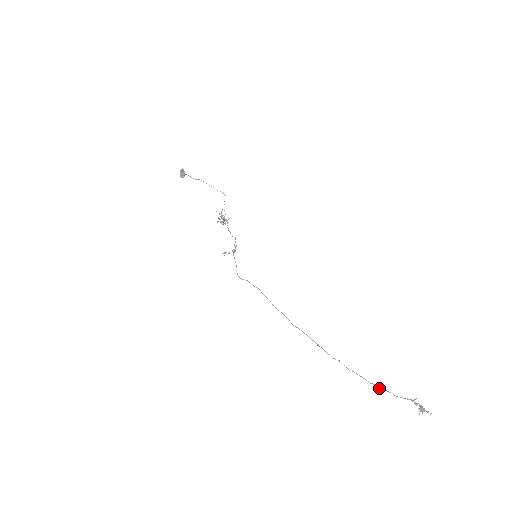
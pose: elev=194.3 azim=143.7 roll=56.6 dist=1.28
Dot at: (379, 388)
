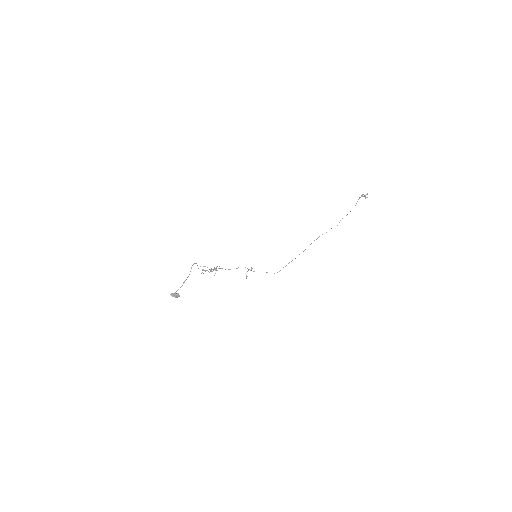
Dot at: occluded
